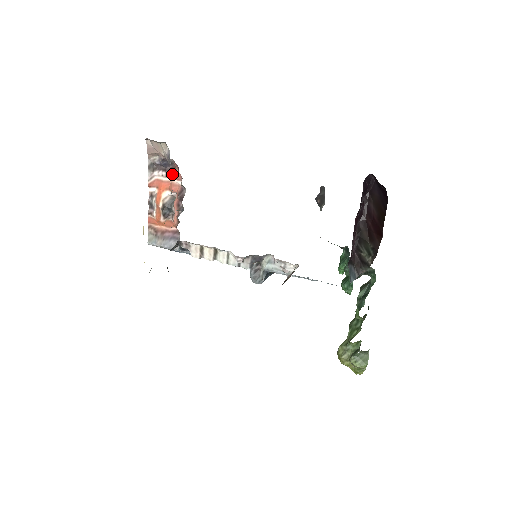
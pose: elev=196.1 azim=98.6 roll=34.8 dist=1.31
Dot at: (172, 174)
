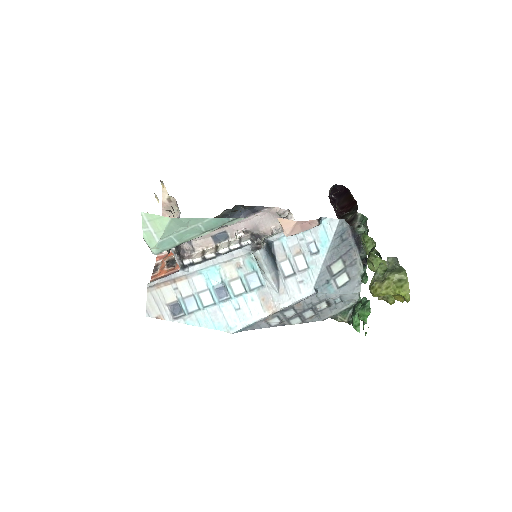
Dot at: occluded
